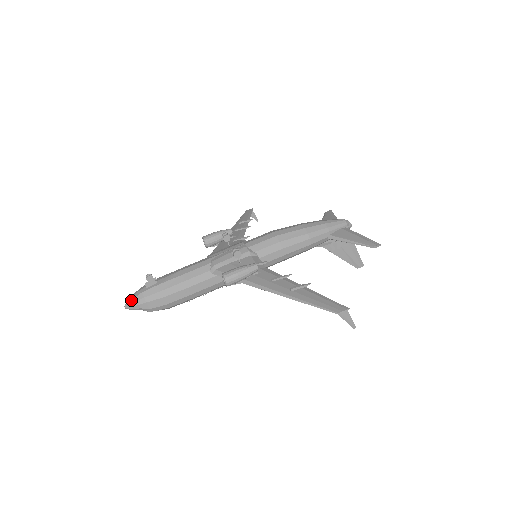
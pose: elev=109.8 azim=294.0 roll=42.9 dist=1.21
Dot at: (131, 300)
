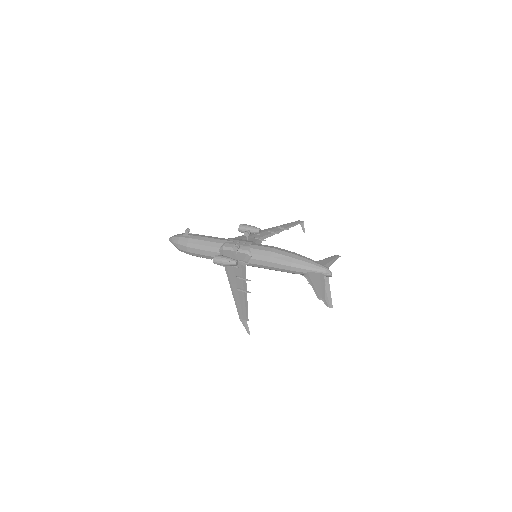
Dot at: (172, 237)
